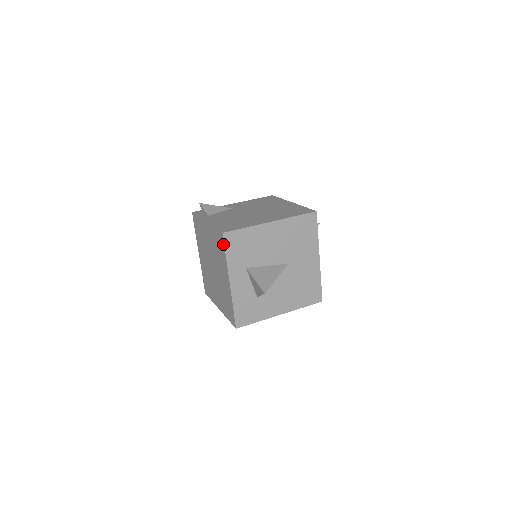
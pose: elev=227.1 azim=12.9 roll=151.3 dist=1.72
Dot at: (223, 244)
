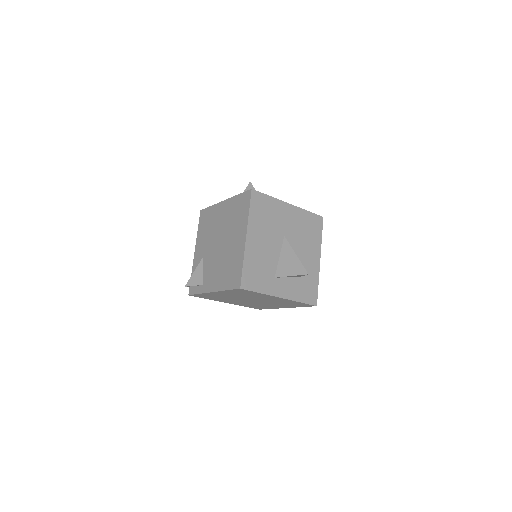
Dot at: (248, 291)
